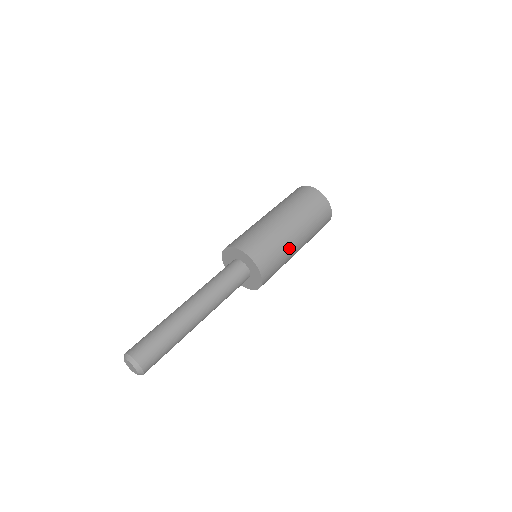
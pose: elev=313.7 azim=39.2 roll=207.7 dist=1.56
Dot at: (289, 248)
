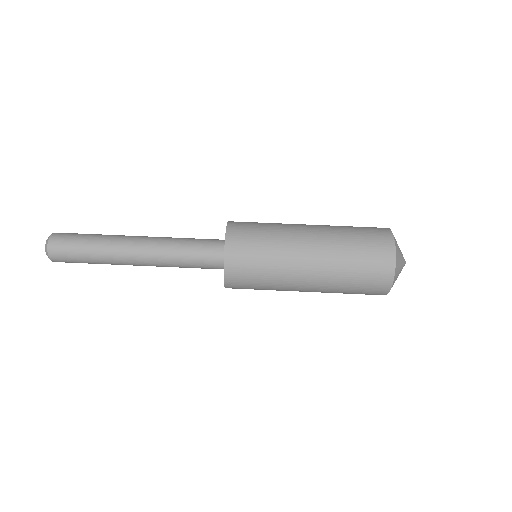
Dot at: (286, 278)
